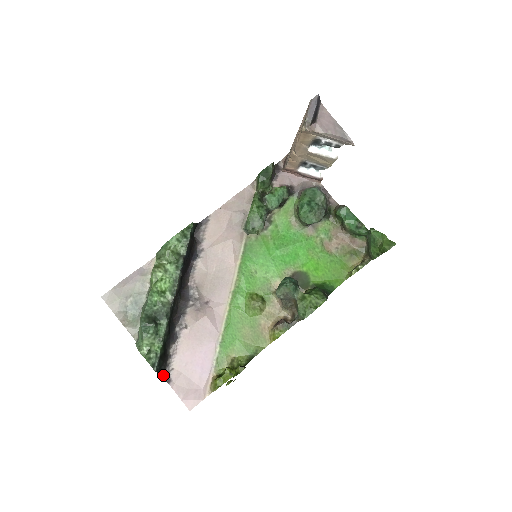
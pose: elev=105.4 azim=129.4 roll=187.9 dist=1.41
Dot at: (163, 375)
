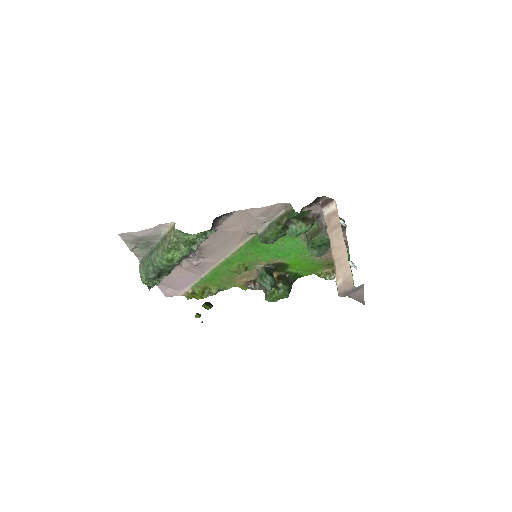
Dot at: occluded
